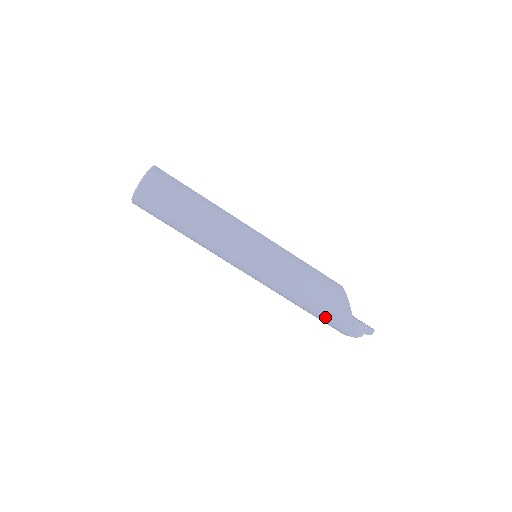
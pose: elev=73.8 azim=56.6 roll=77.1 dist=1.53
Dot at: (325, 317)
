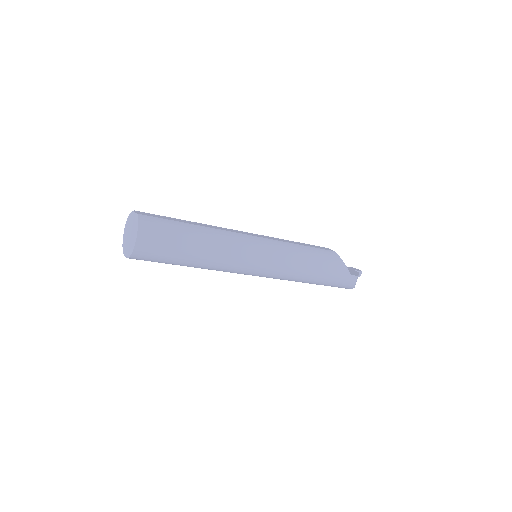
Dot at: (328, 284)
